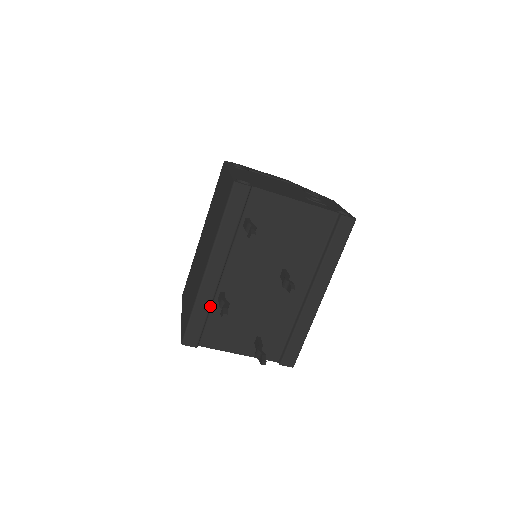
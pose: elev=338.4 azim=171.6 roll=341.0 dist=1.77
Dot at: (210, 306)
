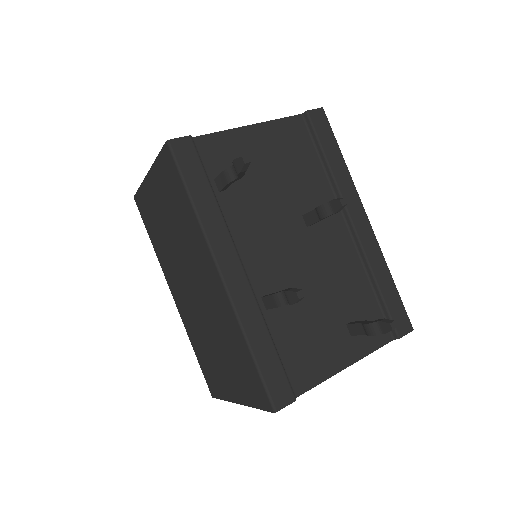
Dot at: (265, 325)
